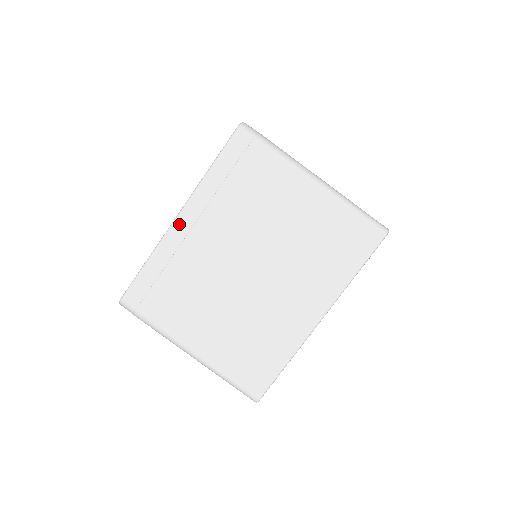
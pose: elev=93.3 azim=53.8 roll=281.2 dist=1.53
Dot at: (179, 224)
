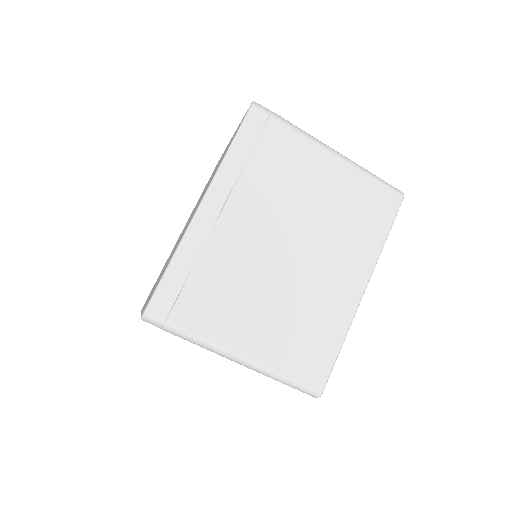
Dot at: (205, 211)
